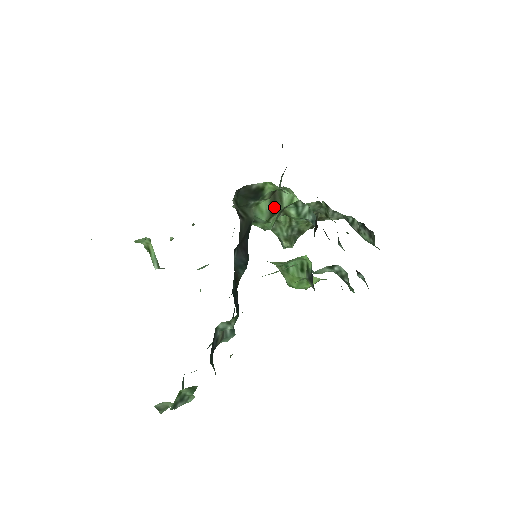
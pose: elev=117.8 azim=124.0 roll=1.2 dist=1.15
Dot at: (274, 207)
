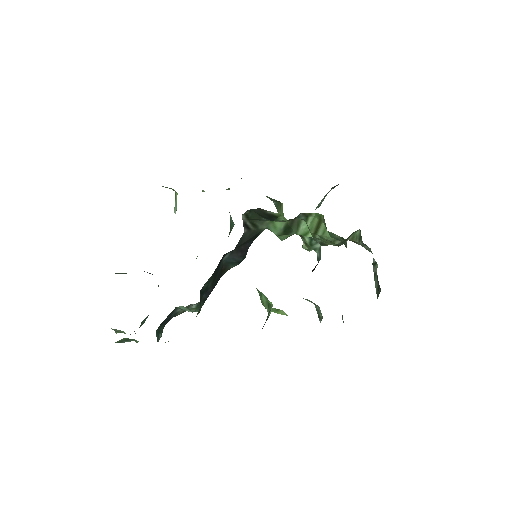
Dot at: (289, 229)
